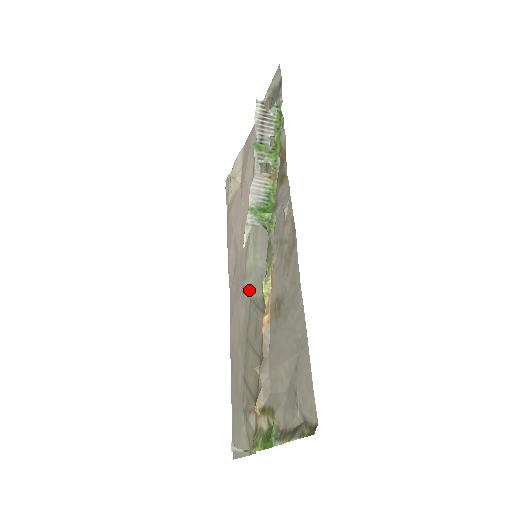
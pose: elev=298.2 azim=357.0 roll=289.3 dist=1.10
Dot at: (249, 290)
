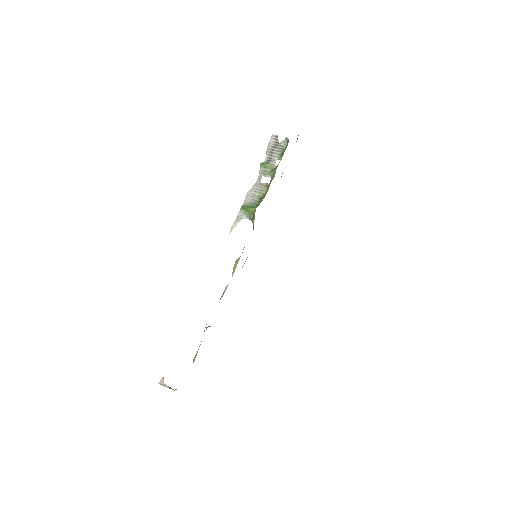
Dot at: occluded
